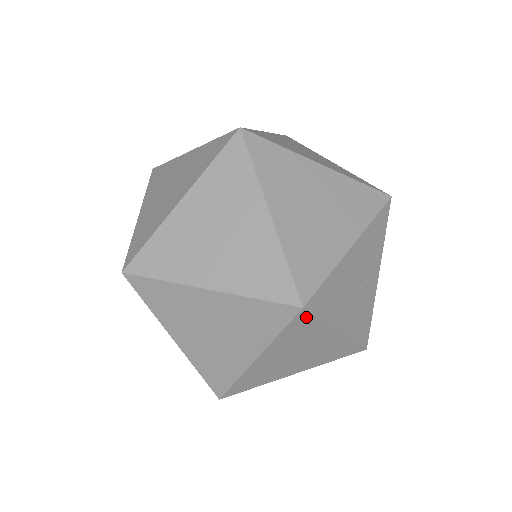
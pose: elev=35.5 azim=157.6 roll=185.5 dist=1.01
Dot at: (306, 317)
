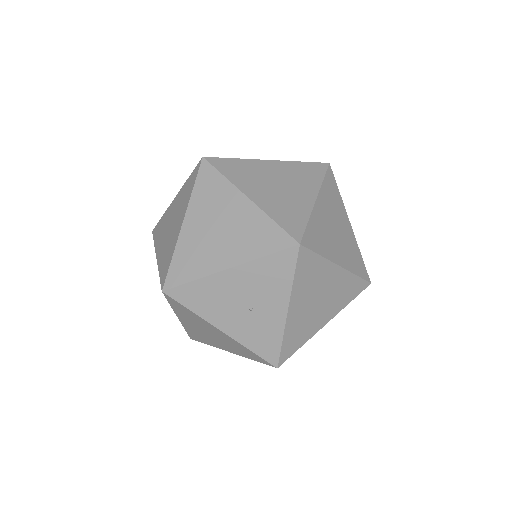
Dot at: (174, 301)
